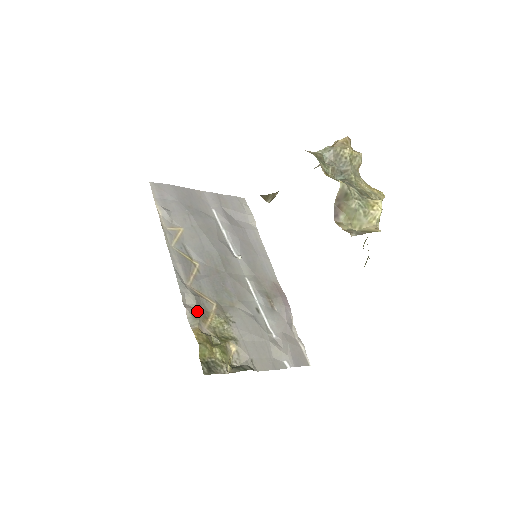
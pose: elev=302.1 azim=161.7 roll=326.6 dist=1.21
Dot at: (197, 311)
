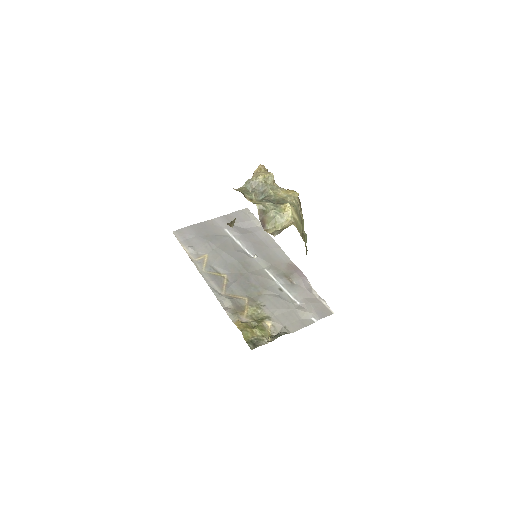
Dot at: (234, 309)
